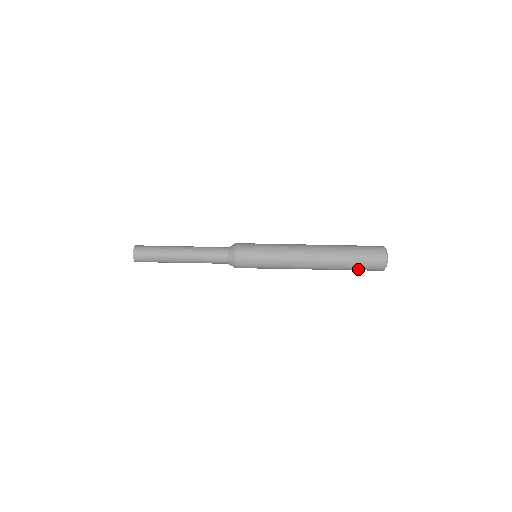
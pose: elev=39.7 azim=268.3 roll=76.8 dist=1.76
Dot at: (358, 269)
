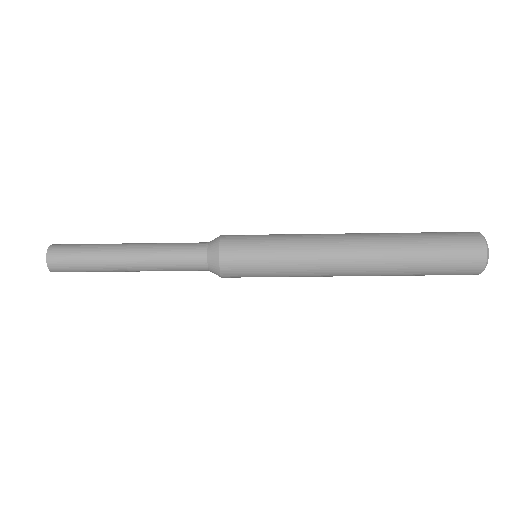
Dot at: (433, 274)
